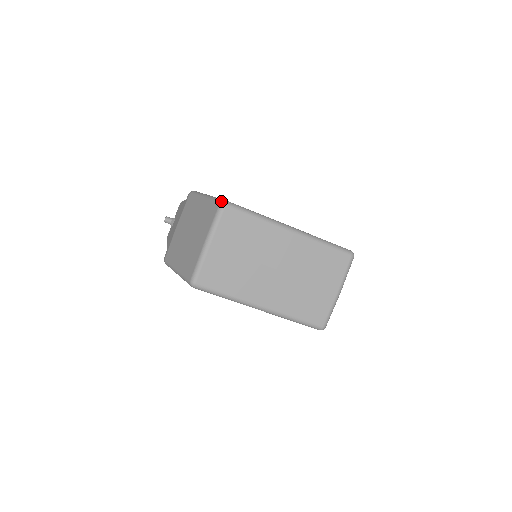
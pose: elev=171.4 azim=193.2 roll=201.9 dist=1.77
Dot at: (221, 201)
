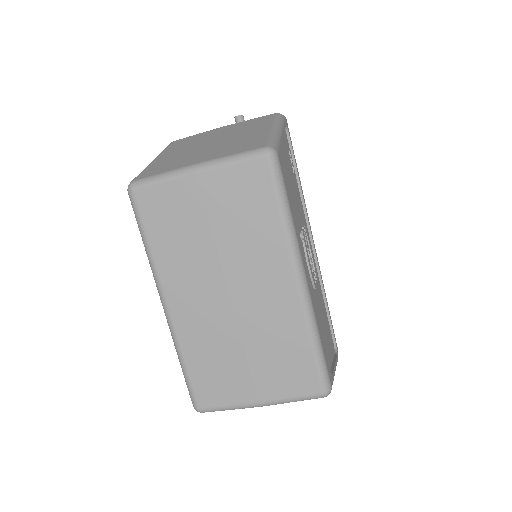
Dot at: (271, 146)
